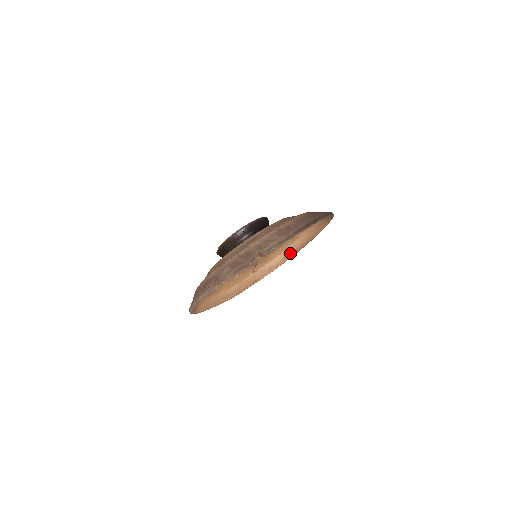
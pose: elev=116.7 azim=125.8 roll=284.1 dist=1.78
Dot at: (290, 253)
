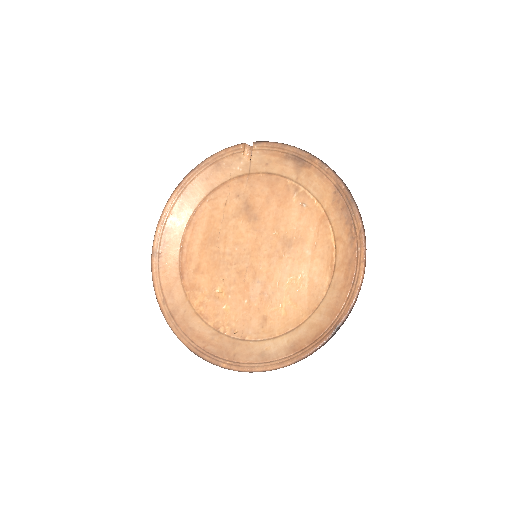
Dot at: (301, 343)
